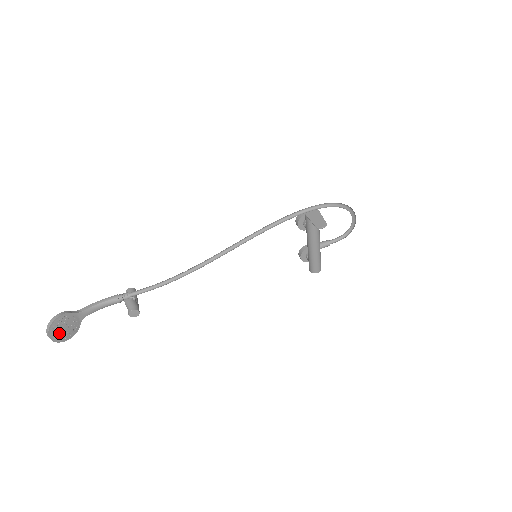
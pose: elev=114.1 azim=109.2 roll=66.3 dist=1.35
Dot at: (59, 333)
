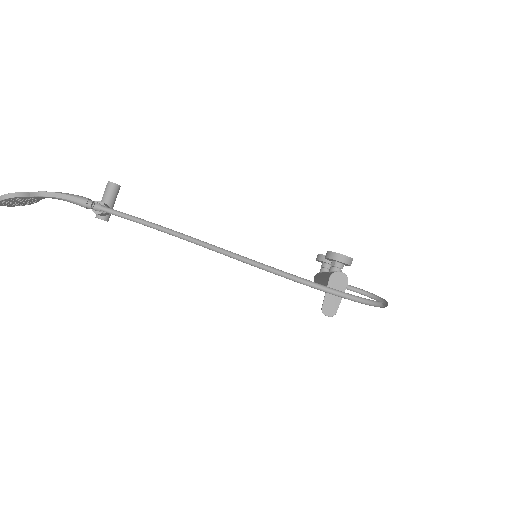
Dot at: (12, 204)
